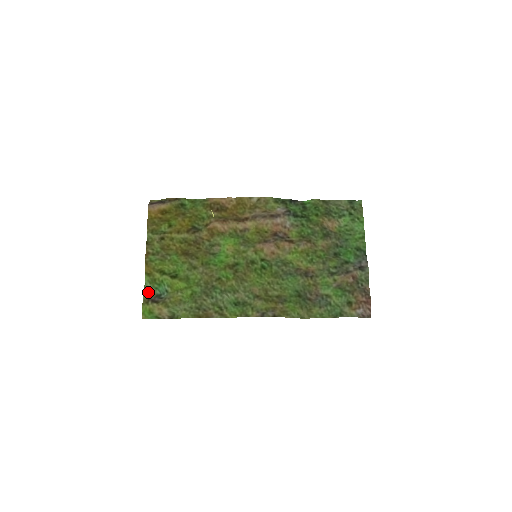
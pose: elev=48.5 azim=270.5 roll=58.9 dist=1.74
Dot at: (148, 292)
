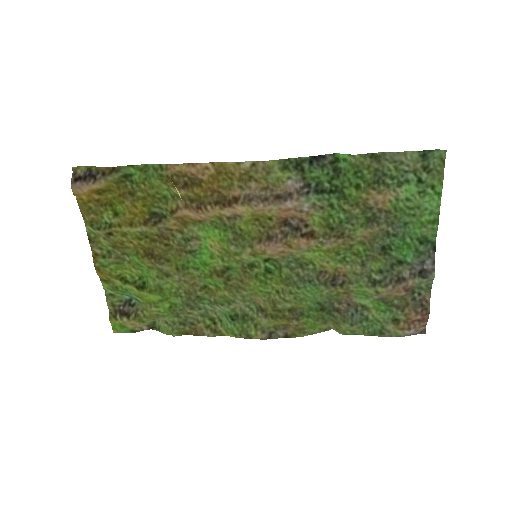
Dot at: (112, 301)
